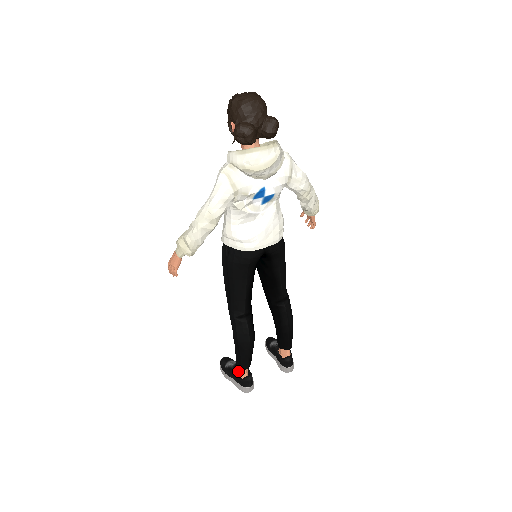
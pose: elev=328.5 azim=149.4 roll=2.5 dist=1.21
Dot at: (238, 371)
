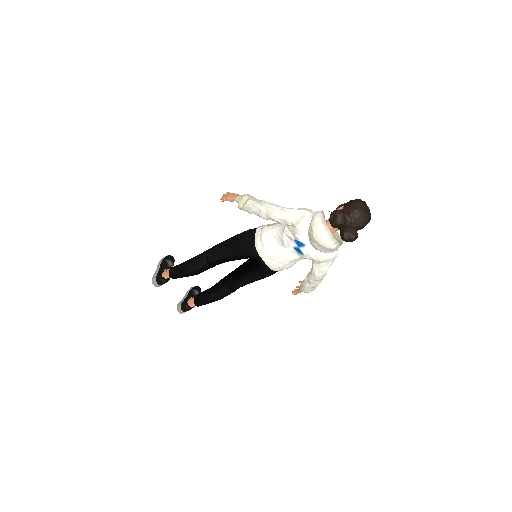
Dot at: (166, 271)
